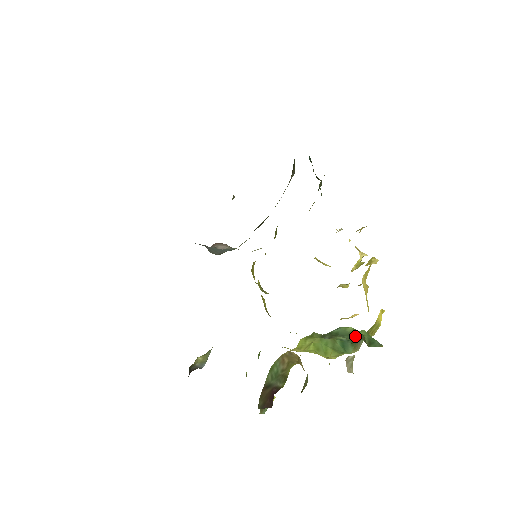
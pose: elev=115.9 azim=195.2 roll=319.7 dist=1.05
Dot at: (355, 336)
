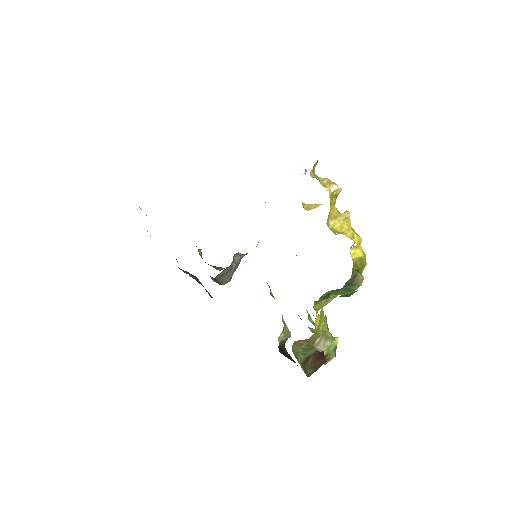
Dot at: (340, 289)
